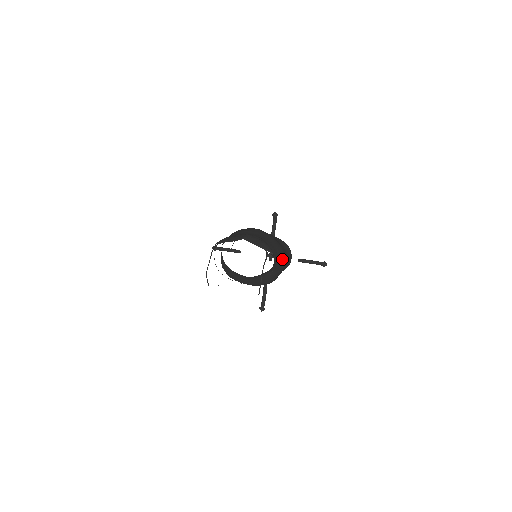
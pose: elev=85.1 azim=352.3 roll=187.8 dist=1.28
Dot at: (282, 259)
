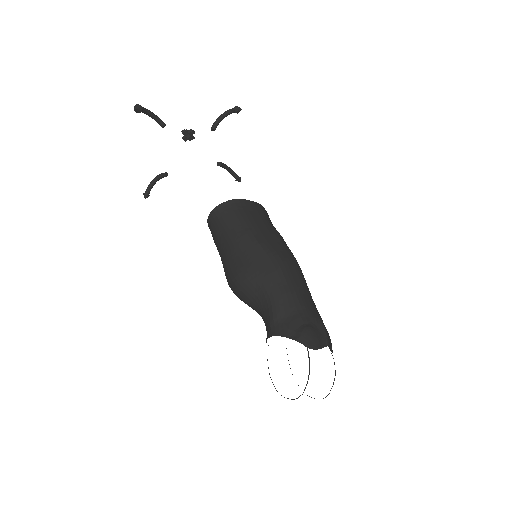
Dot at: occluded
